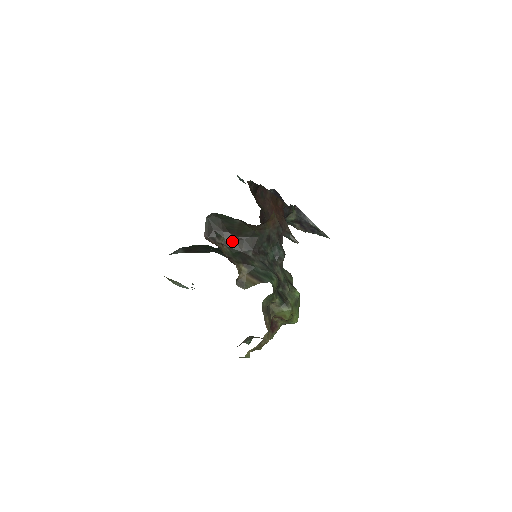
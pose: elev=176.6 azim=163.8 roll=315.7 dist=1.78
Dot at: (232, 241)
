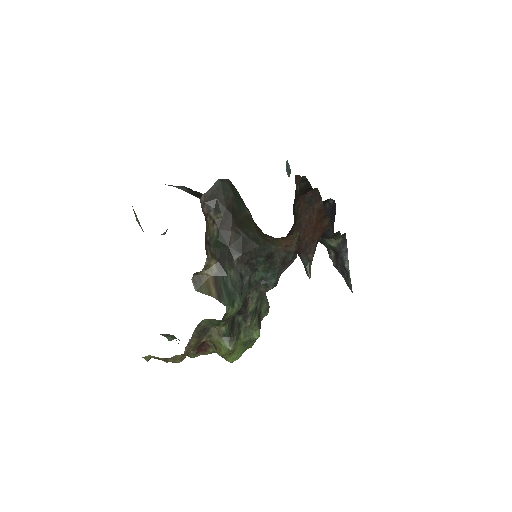
Dot at: (228, 227)
